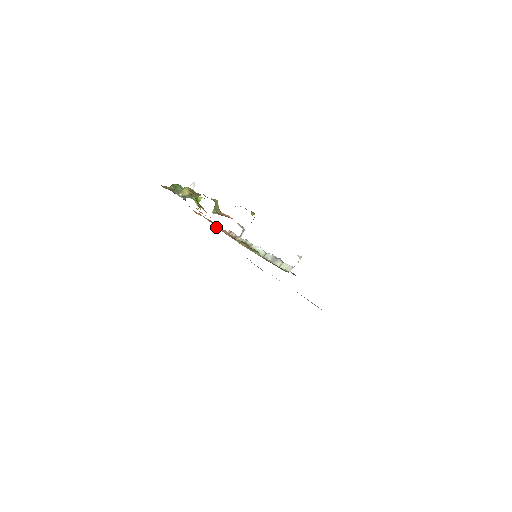
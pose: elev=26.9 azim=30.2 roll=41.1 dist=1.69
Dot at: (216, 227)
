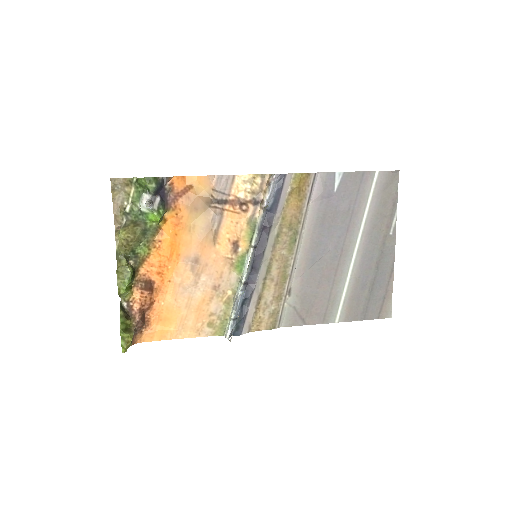
Dot at: (238, 184)
